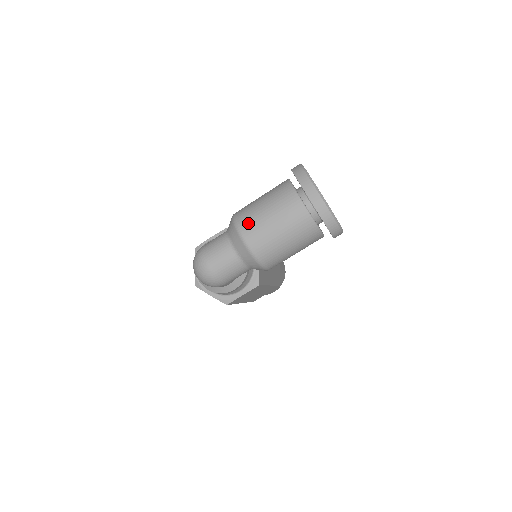
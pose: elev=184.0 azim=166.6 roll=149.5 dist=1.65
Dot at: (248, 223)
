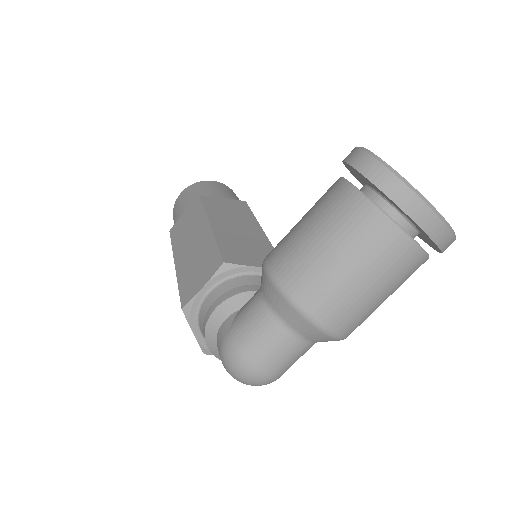
Dot at: (327, 305)
